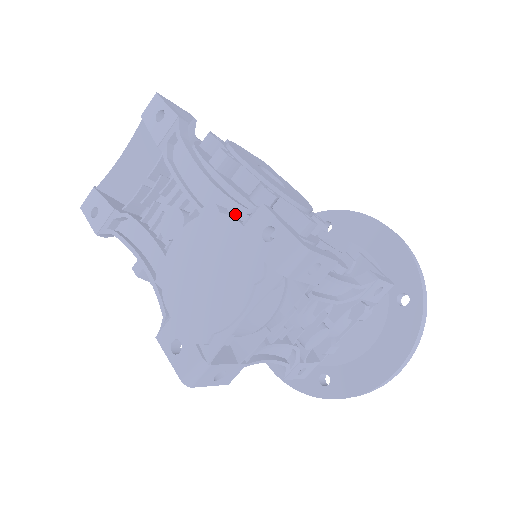
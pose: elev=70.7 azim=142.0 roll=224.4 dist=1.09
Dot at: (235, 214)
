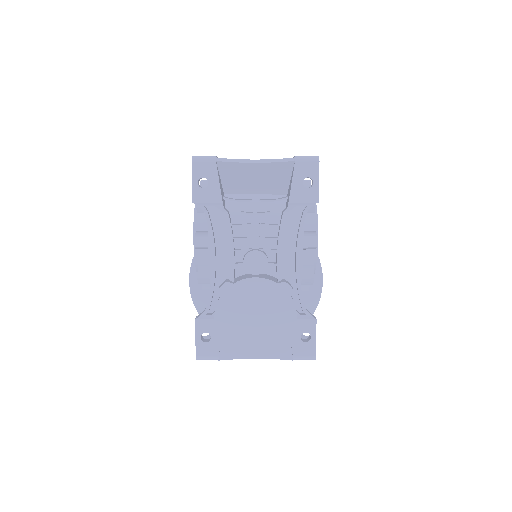
Dot at: (294, 296)
